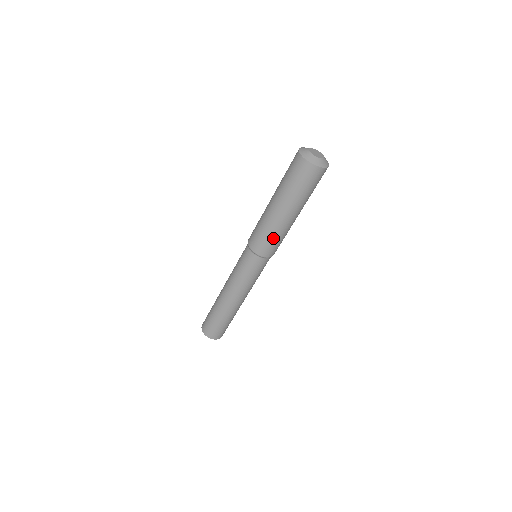
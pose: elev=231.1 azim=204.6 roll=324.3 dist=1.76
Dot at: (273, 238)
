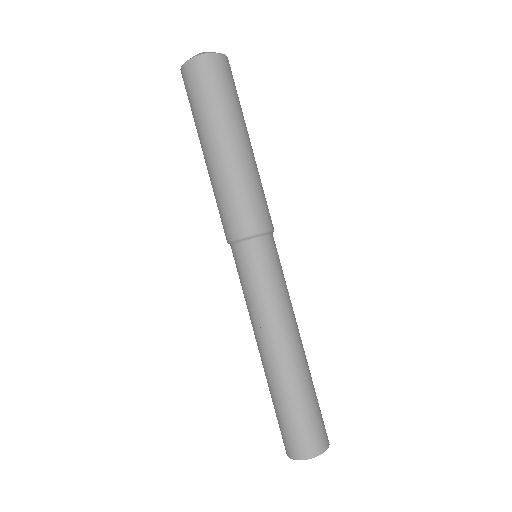
Dot at: (243, 193)
